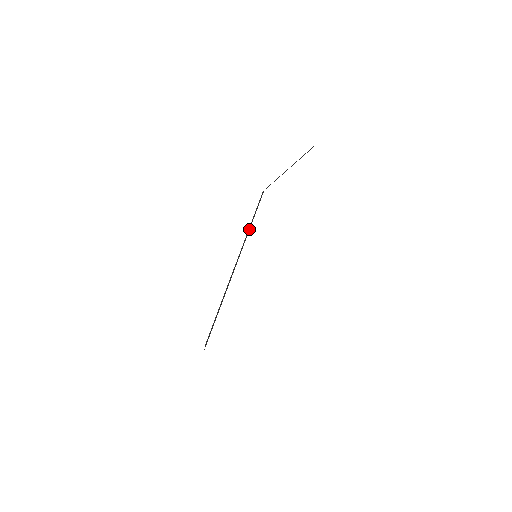
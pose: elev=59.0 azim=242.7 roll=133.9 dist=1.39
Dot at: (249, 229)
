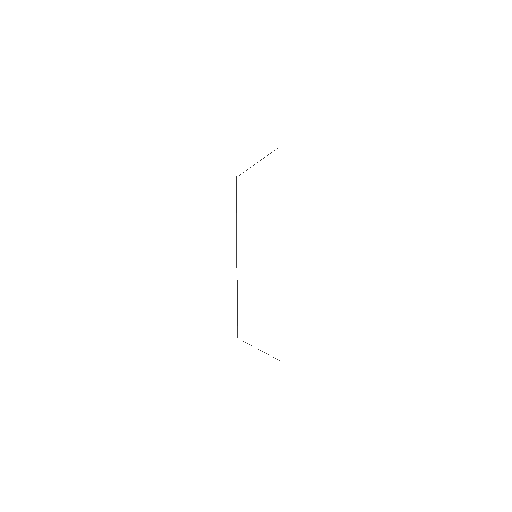
Dot at: (236, 219)
